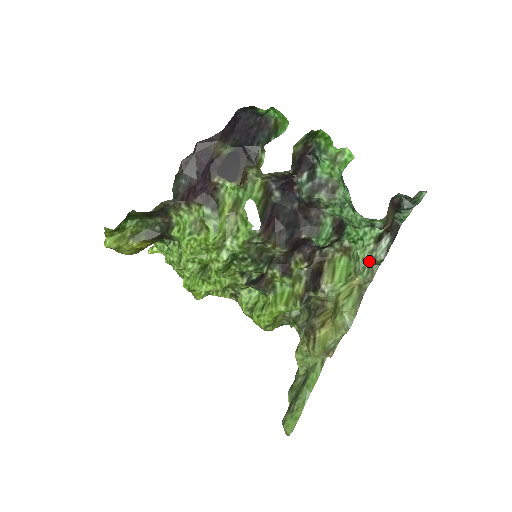
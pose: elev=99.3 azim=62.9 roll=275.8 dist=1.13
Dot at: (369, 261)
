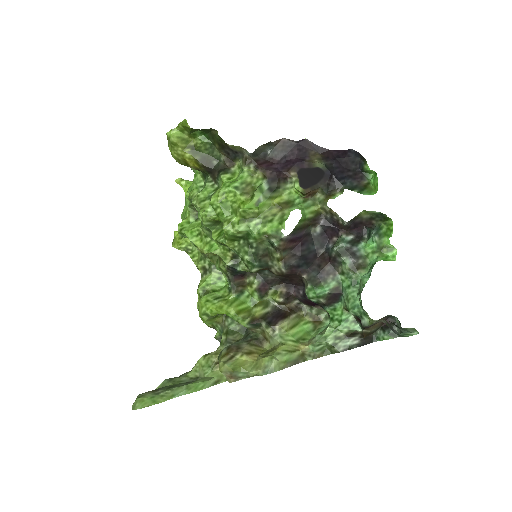
Dot at: (329, 342)
